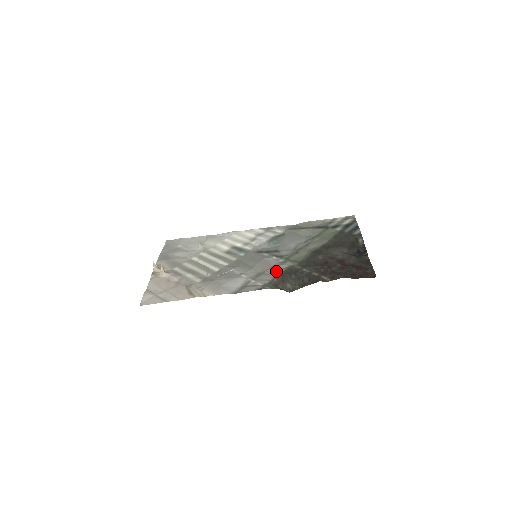
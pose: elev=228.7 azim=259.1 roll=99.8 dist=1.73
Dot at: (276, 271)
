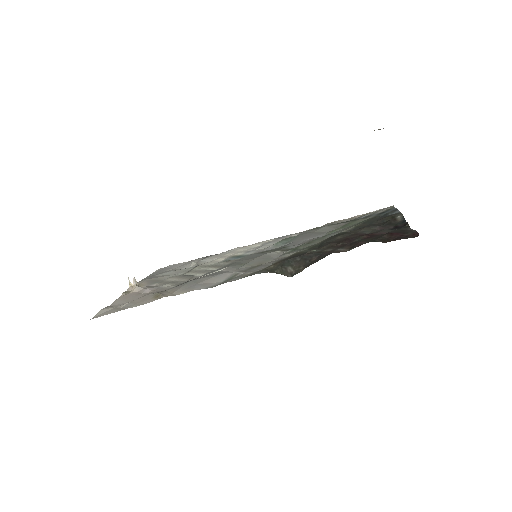
Dot at: (276, 260)
